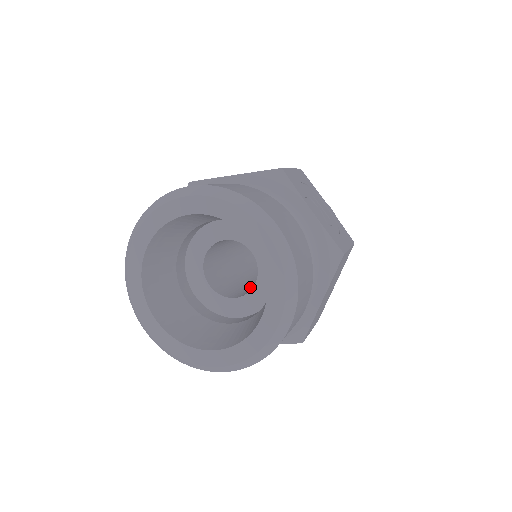
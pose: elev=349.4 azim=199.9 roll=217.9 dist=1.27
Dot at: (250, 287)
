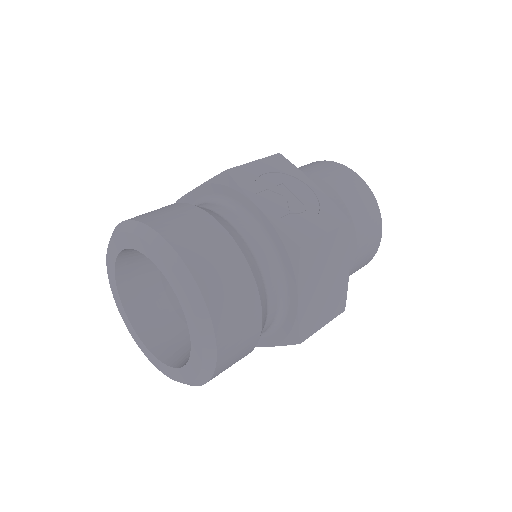
Dot at: occluded
